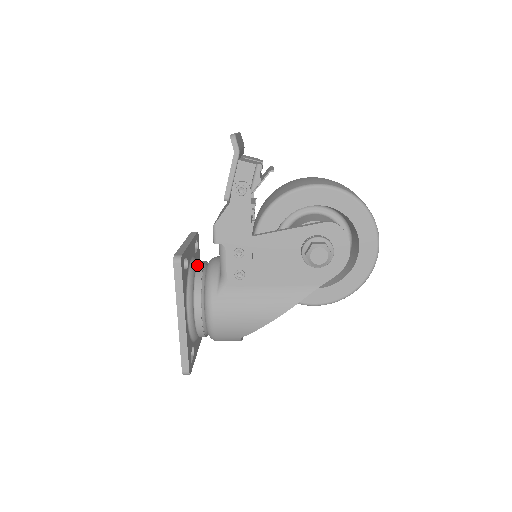
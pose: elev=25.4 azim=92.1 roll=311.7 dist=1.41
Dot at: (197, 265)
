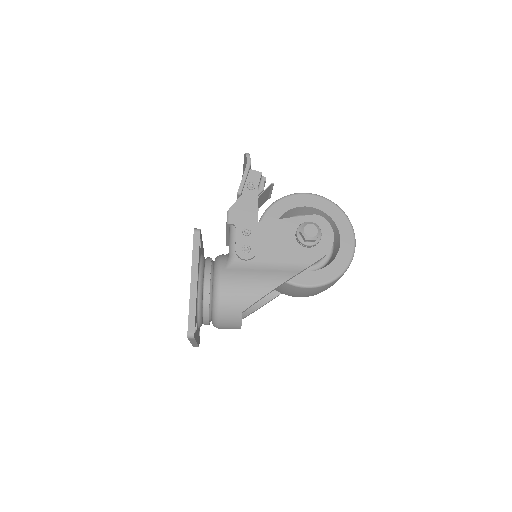
Dot at: (207, 257)
